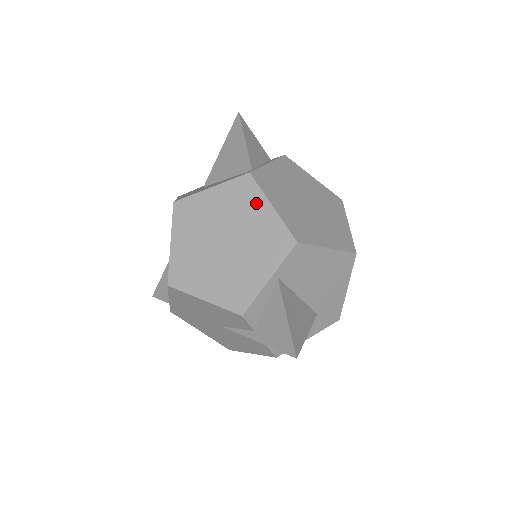
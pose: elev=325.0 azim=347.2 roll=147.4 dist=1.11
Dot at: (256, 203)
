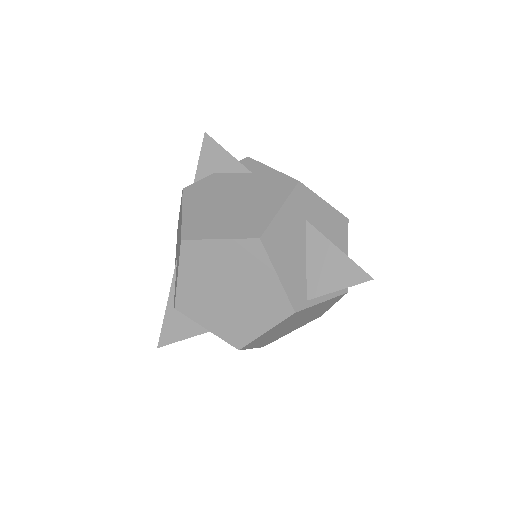
Dot at: (267, 319)
